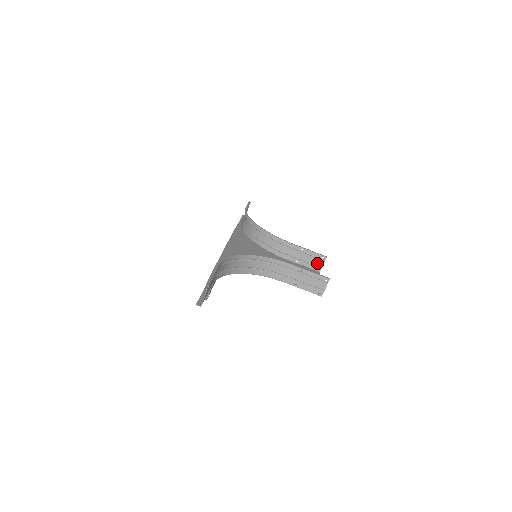
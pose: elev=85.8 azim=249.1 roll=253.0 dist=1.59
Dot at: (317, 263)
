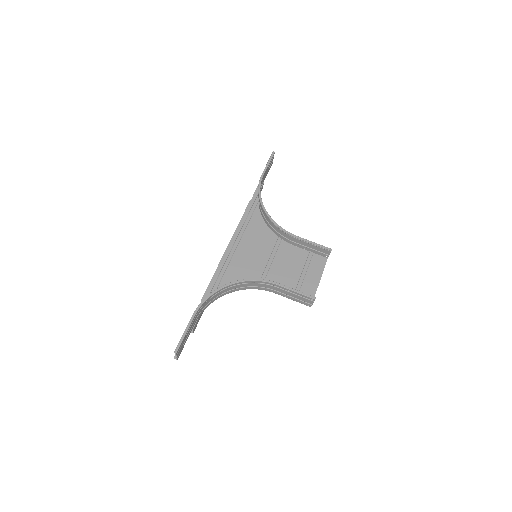
Dot at: (324, 252)
